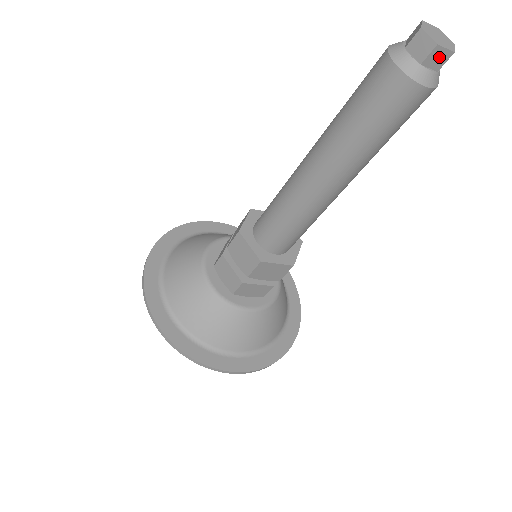
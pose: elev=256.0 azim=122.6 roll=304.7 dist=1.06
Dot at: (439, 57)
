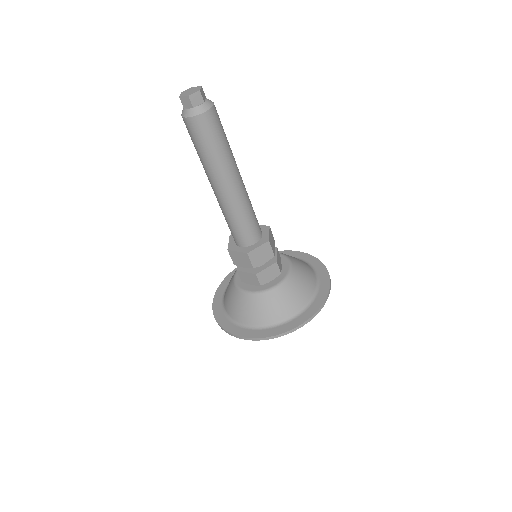
Dot at: (196, 98)
